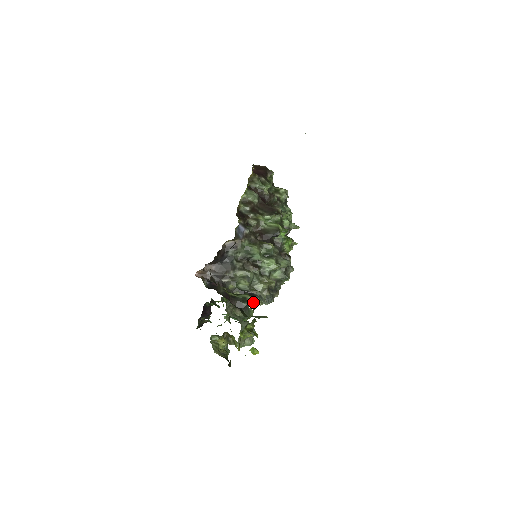
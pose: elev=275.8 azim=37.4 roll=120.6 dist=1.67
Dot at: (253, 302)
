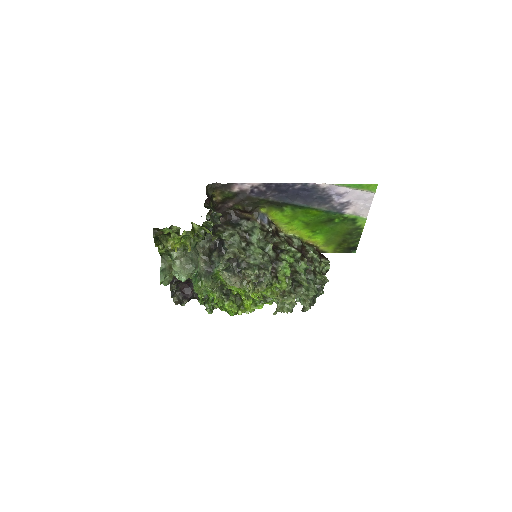
Dot at: (217, 223)
